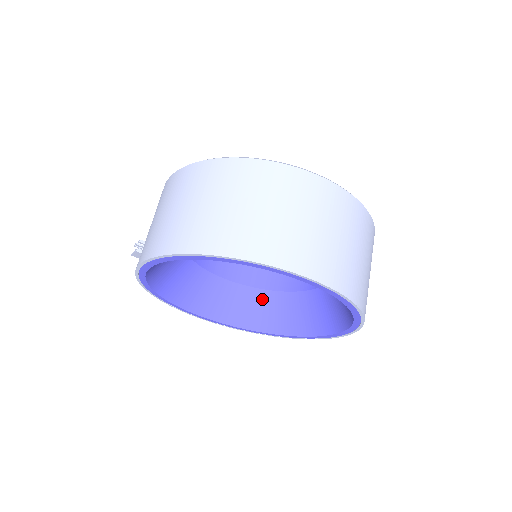
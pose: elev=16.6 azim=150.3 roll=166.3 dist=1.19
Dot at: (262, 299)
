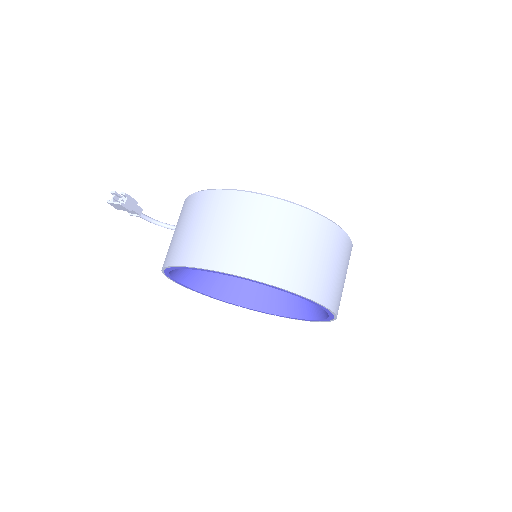
Dot at: occluded
